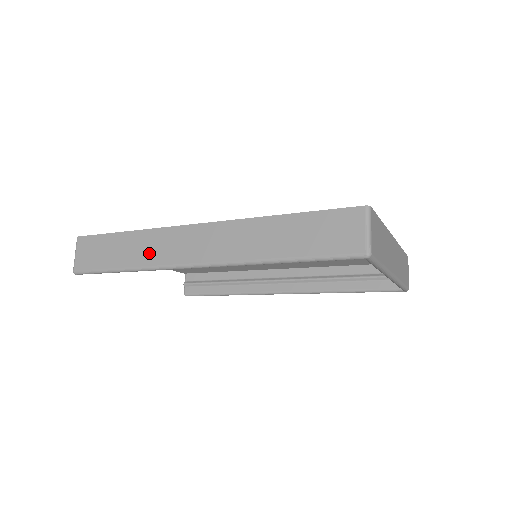
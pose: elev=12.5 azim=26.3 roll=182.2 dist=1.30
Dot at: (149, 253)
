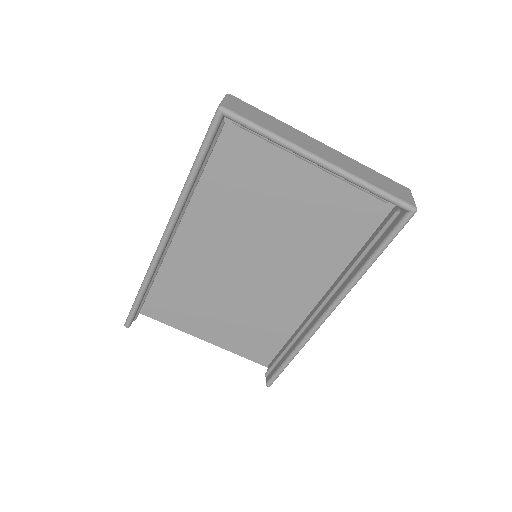
Dot at: occluded
